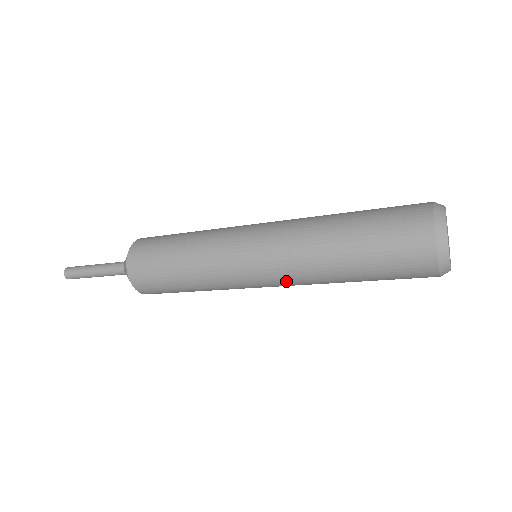
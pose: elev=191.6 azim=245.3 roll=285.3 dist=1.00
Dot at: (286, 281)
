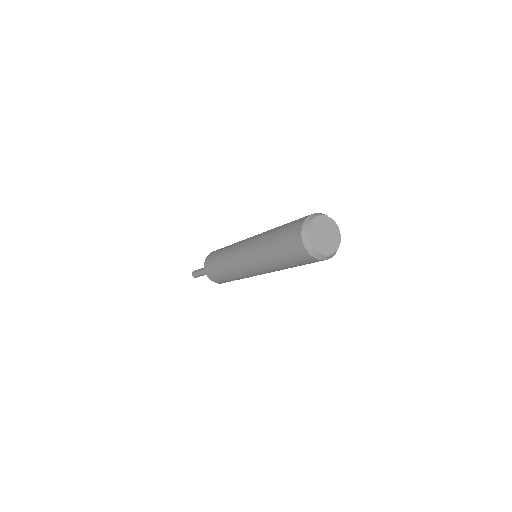
Dot at: (251, 257)
